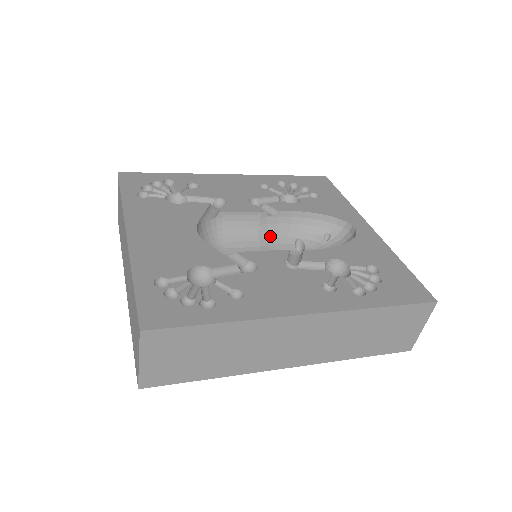
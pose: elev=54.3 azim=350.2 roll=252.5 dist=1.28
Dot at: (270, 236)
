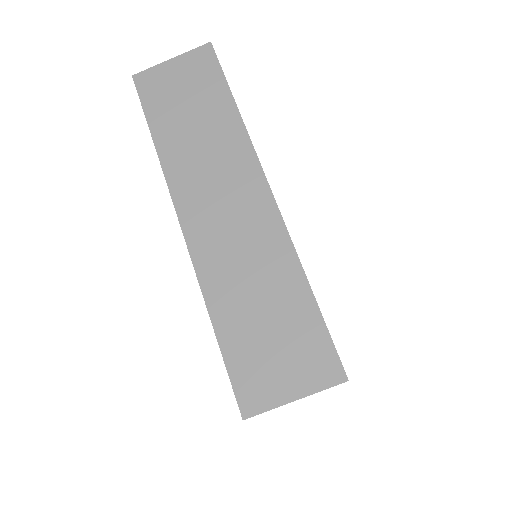
Dot at: occluded
